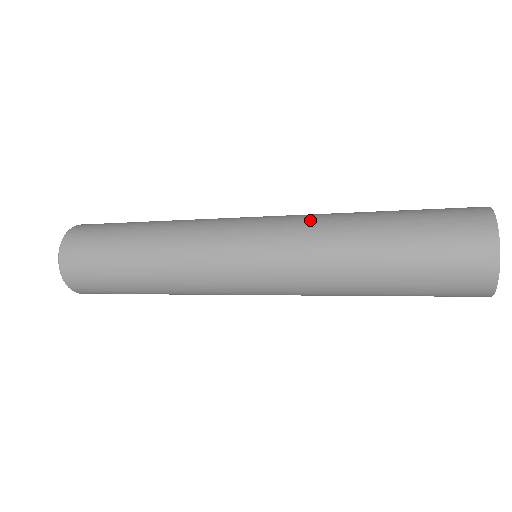
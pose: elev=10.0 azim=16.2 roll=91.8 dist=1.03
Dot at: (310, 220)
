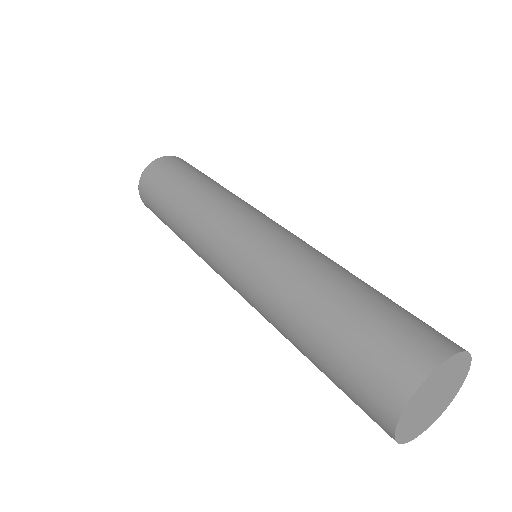
Dot at: (268, 272)
